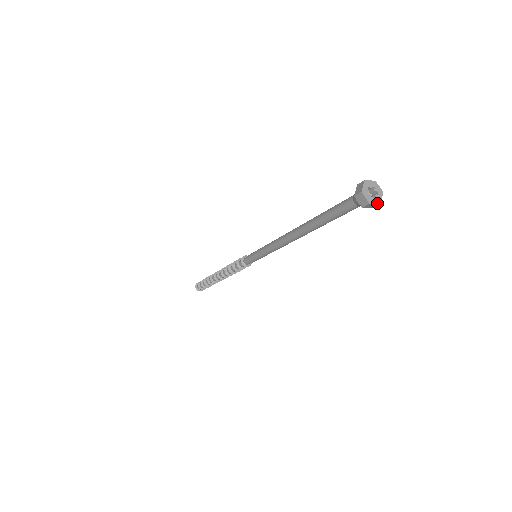
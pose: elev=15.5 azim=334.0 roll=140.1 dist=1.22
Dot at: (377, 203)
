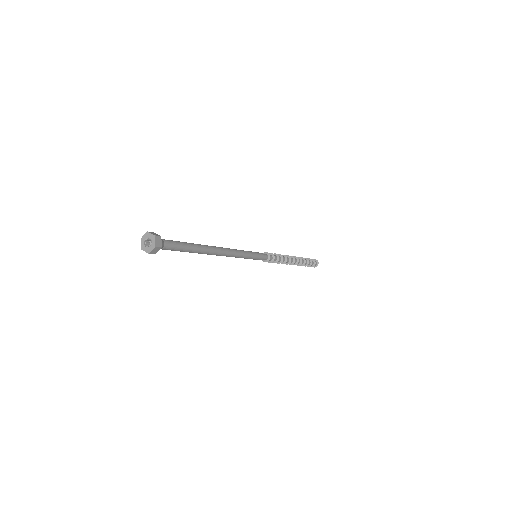
Dot at: (147, 252)
